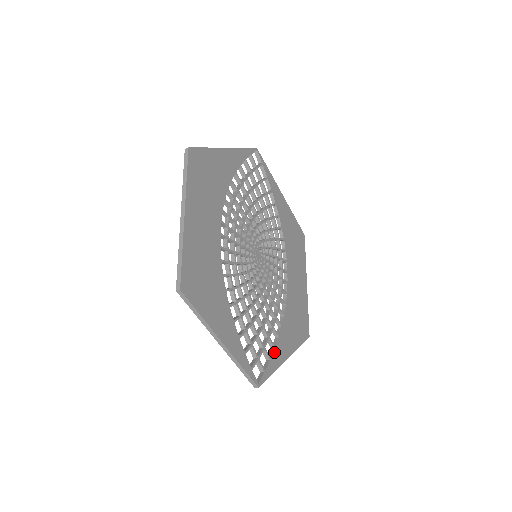
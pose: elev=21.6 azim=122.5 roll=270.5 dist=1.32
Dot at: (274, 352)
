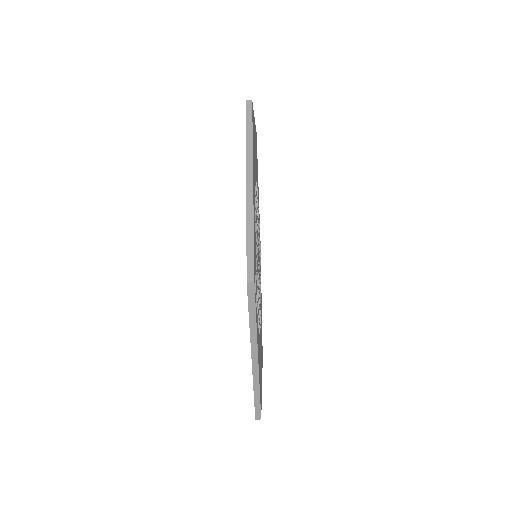
Dot at: (257, 318)
